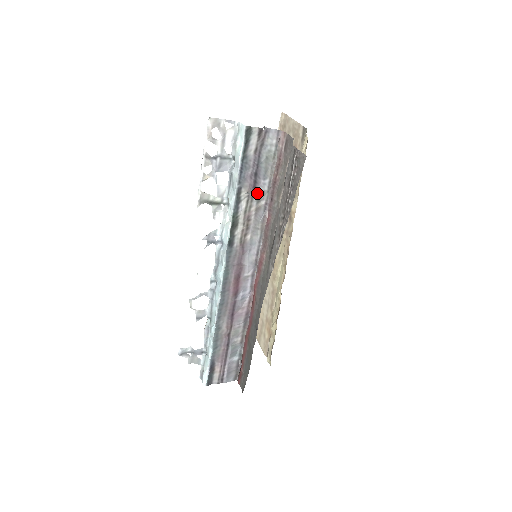
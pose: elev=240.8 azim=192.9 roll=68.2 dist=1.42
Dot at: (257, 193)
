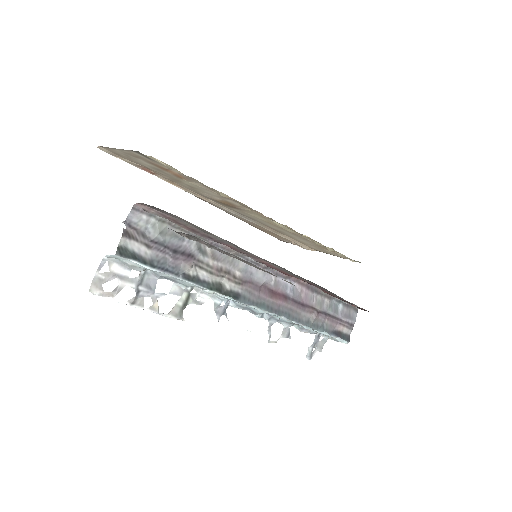
Dot at: (196, 253)
